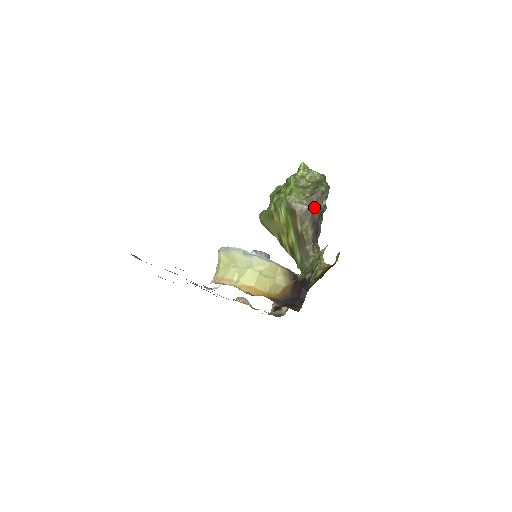
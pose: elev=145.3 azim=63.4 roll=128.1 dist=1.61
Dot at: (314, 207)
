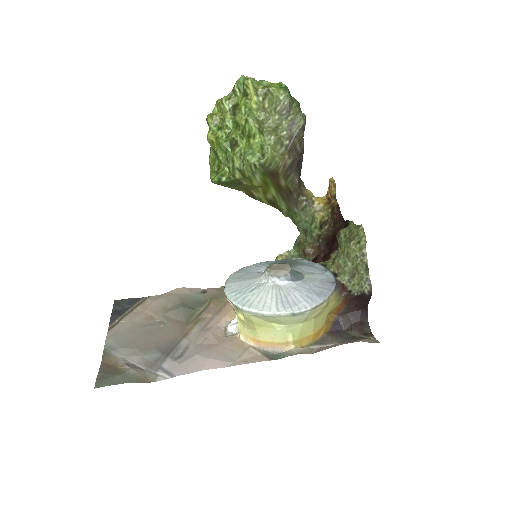
Dot at: (299, 154)
